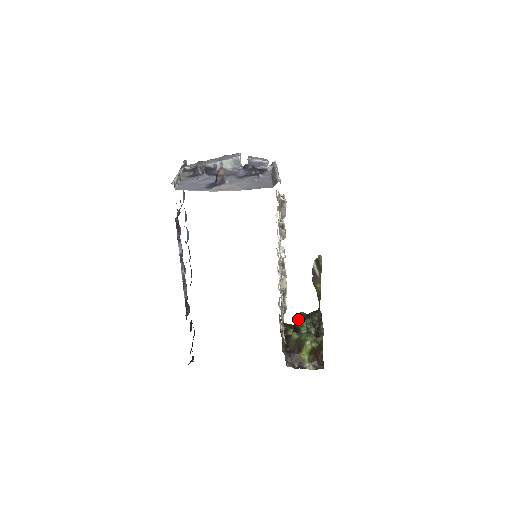
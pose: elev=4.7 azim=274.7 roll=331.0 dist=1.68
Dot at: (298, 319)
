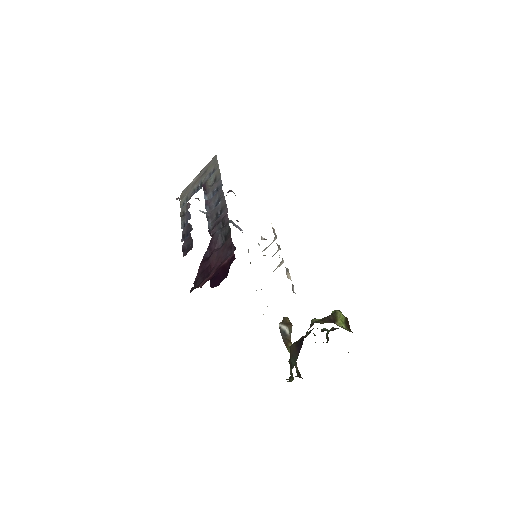
Dot at: occluded
